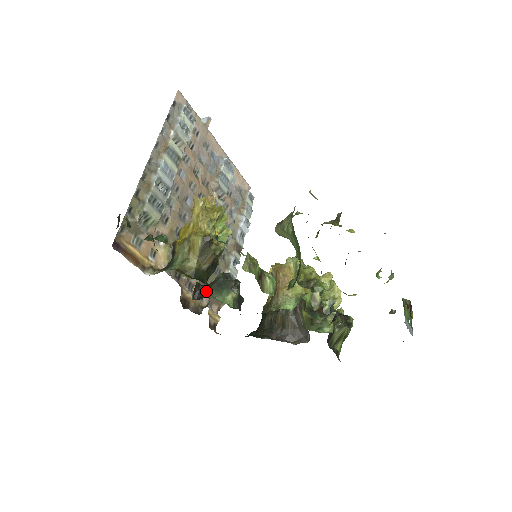
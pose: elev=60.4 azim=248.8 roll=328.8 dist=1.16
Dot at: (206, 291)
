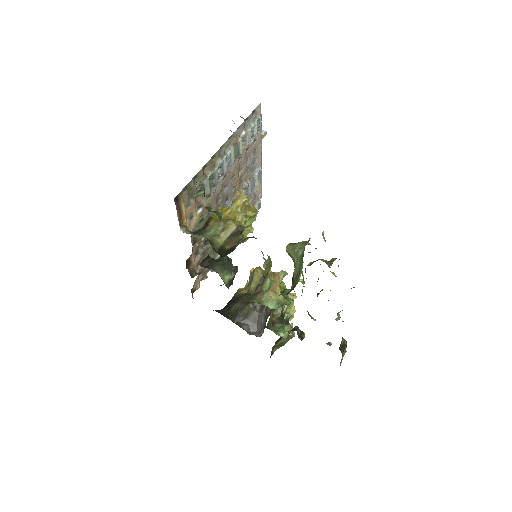
Dot at: (212, 264)
